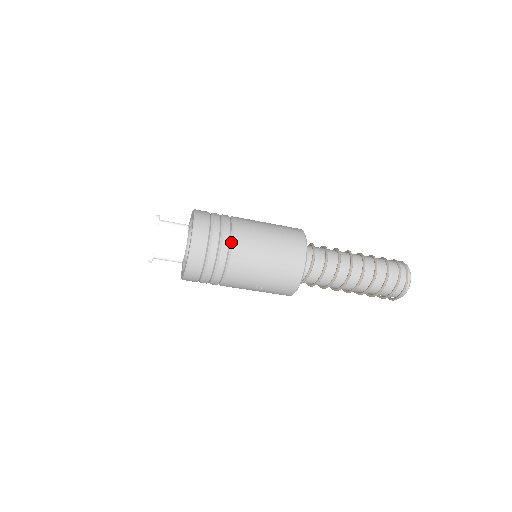
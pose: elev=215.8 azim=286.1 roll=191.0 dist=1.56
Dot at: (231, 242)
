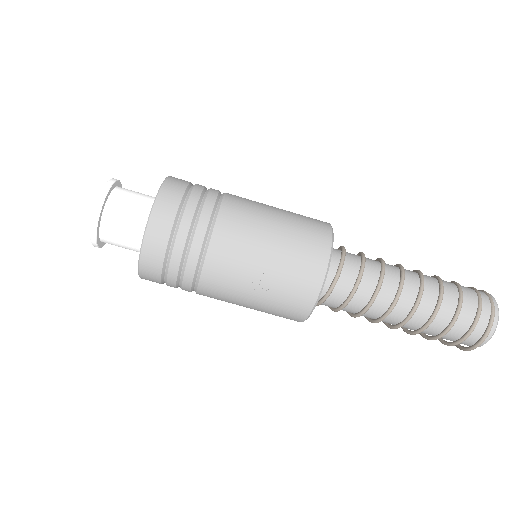
Dot at: (217, 207)
